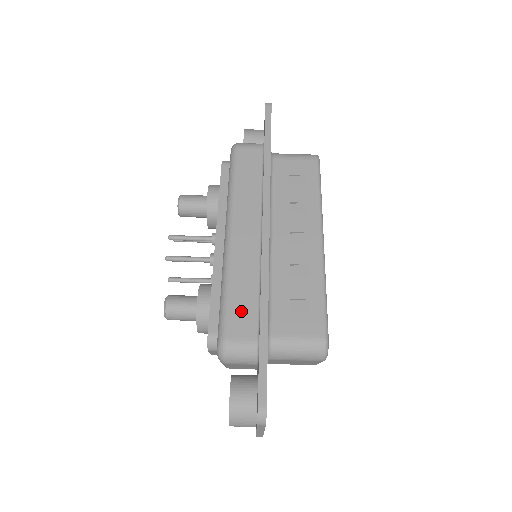
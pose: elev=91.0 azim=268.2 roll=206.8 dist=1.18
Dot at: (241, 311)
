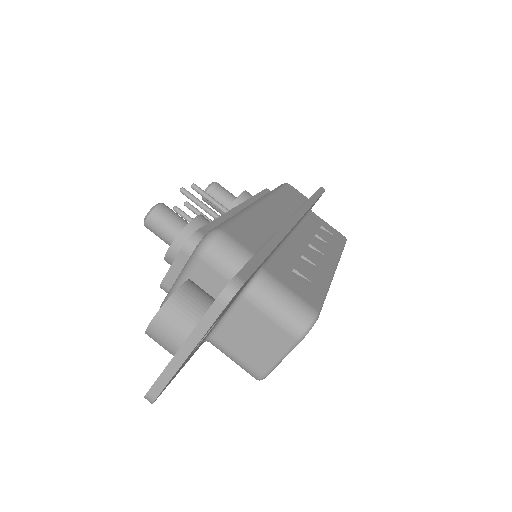
Dot at: (248, 231)
